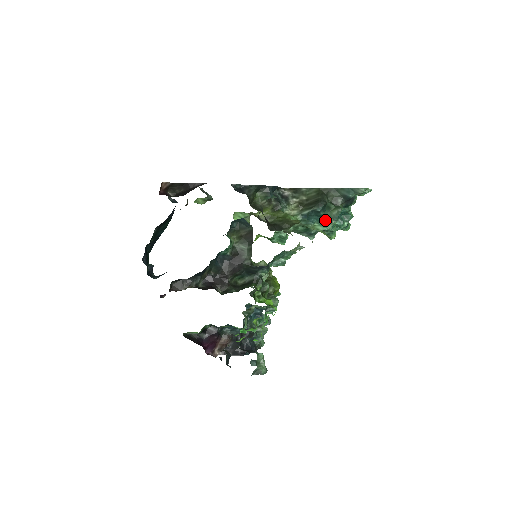
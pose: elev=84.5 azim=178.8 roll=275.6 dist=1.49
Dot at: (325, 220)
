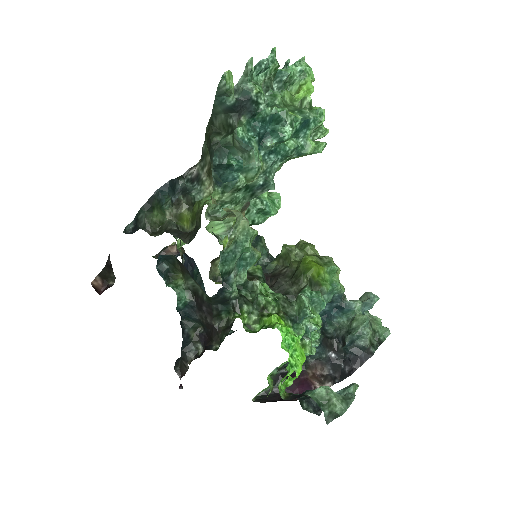
Dot at: (244, 161)
